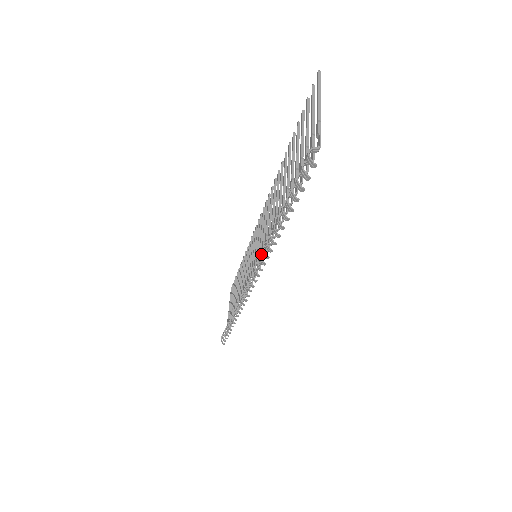
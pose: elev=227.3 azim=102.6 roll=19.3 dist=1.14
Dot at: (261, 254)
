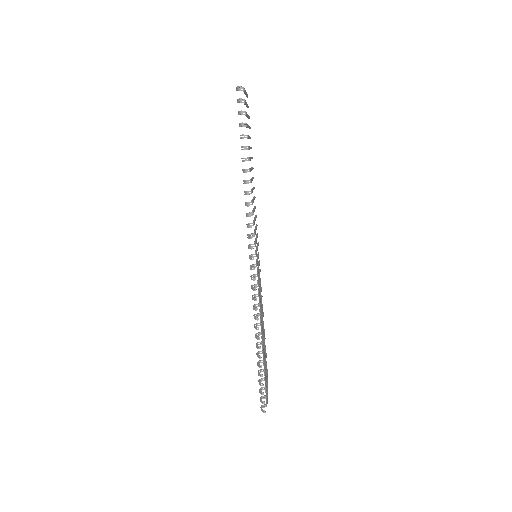
Dot at: (255, 241)
